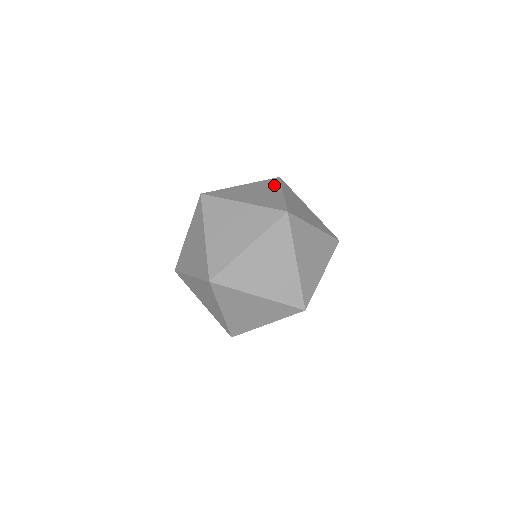
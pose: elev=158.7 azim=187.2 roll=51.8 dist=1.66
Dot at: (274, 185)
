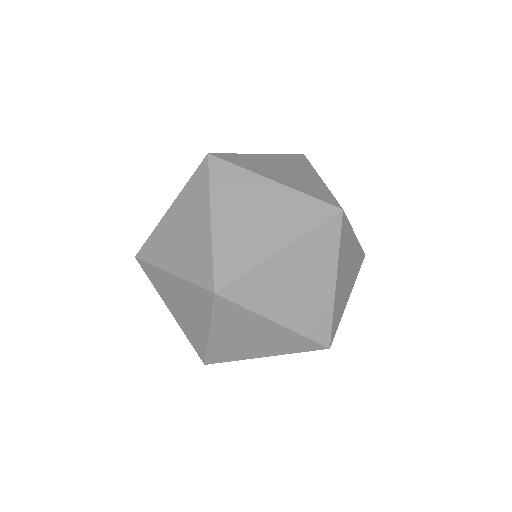
Dot at: (304, 164)
